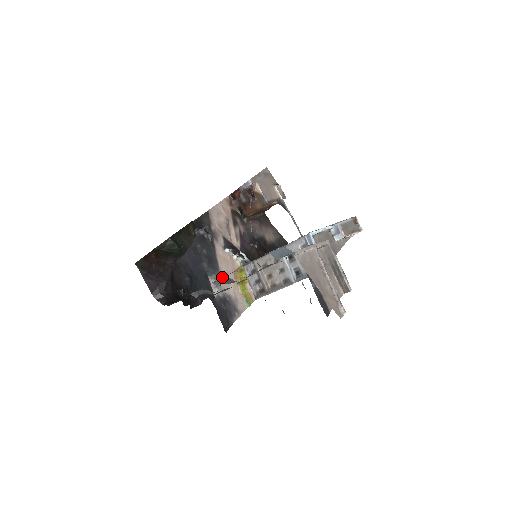
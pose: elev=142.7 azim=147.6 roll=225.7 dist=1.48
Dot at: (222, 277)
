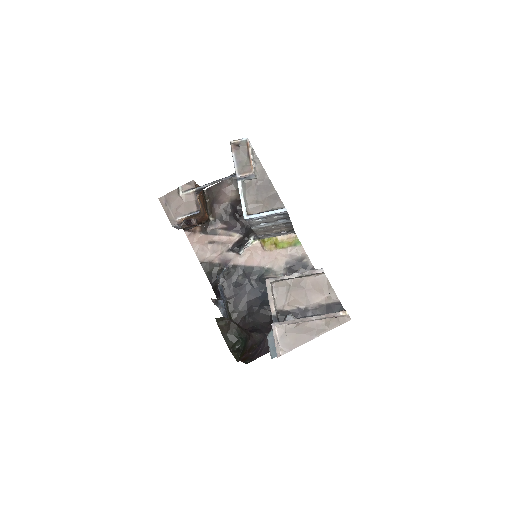
Dot at: (267, 265)
